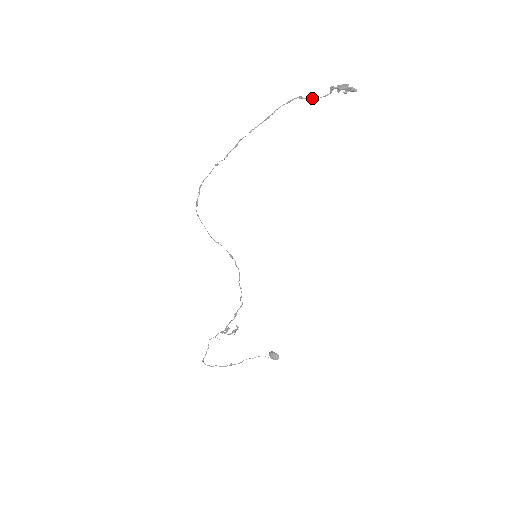
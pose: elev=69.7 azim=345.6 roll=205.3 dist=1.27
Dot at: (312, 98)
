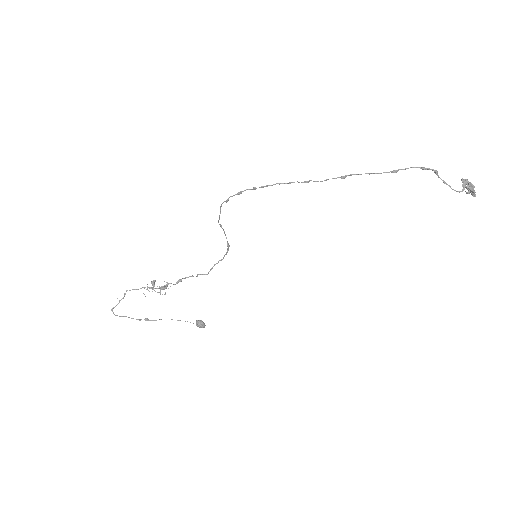
Dot at: (445, 182)
